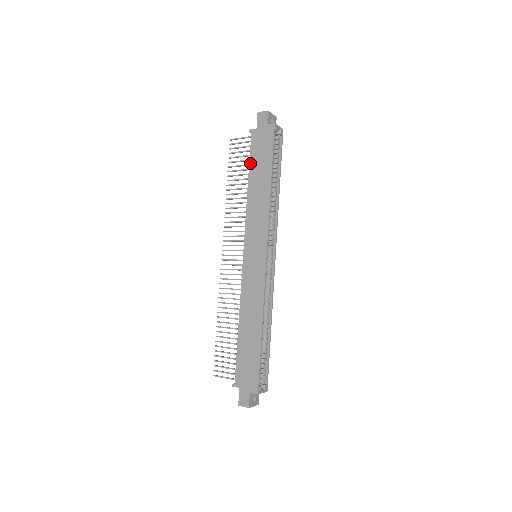
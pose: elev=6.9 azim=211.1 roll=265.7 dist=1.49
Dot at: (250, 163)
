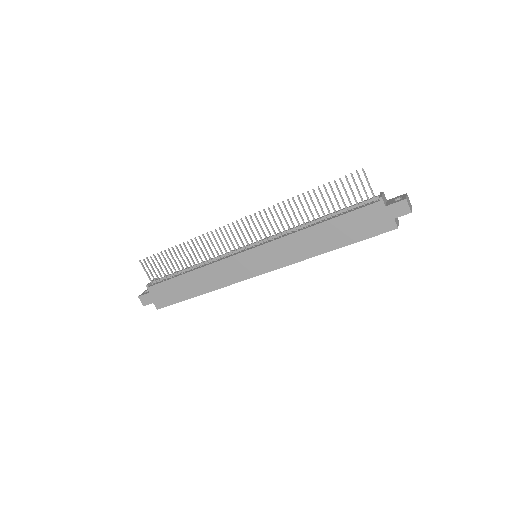
Dot at: (342, 216)
